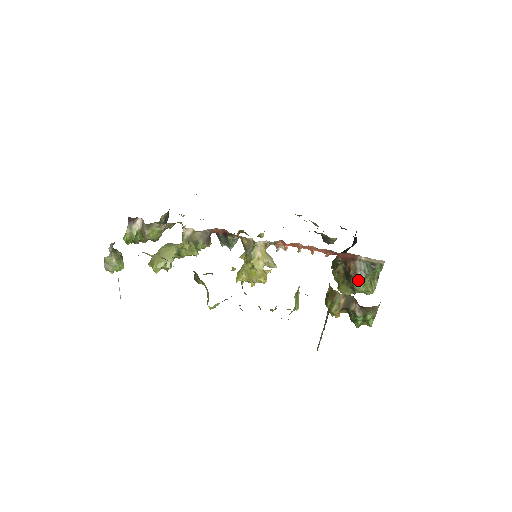
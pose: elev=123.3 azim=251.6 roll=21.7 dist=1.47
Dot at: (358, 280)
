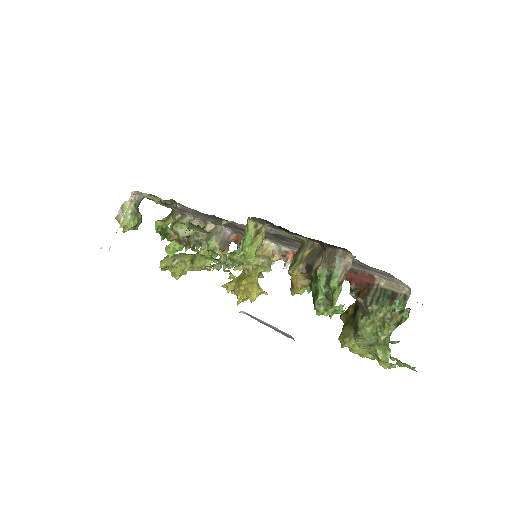
Dot at: (365, 311)
